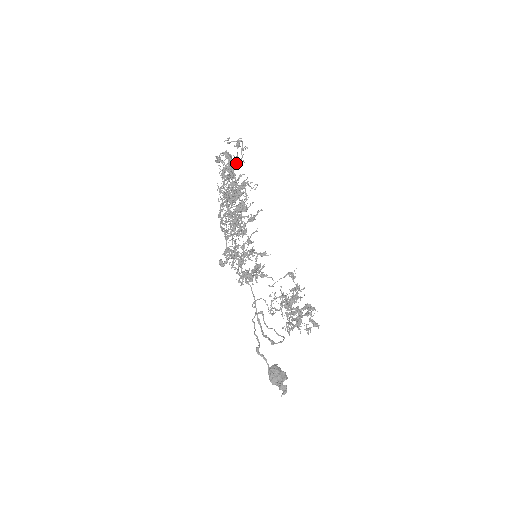
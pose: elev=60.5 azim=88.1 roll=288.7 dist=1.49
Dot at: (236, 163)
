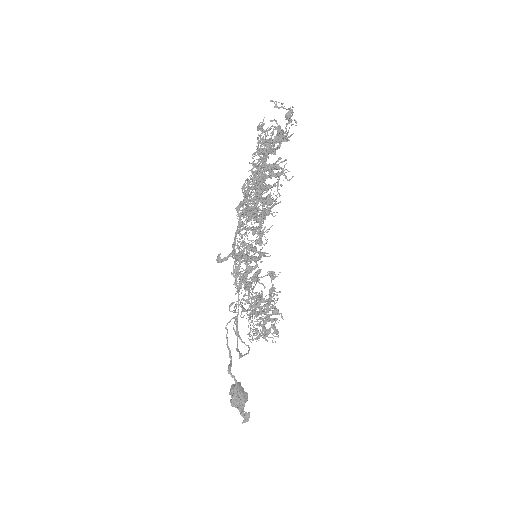
Dot at: (281, 141)
